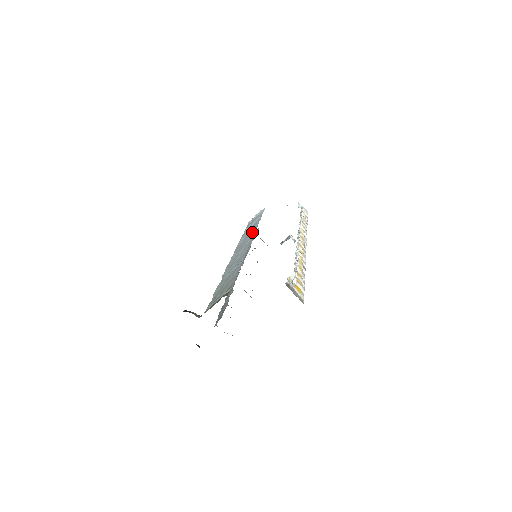
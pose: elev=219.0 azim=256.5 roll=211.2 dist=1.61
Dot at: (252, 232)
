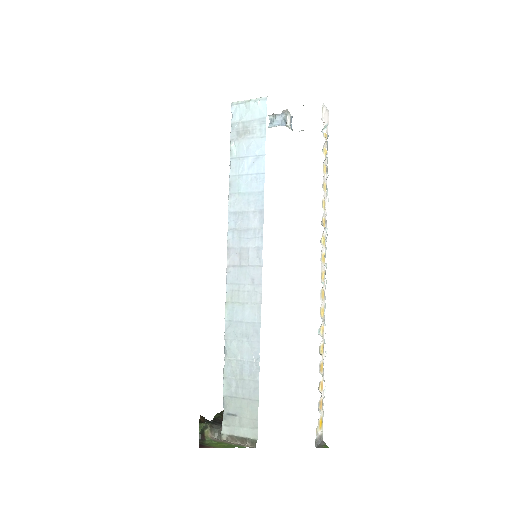
Dot at: (255, 222)
